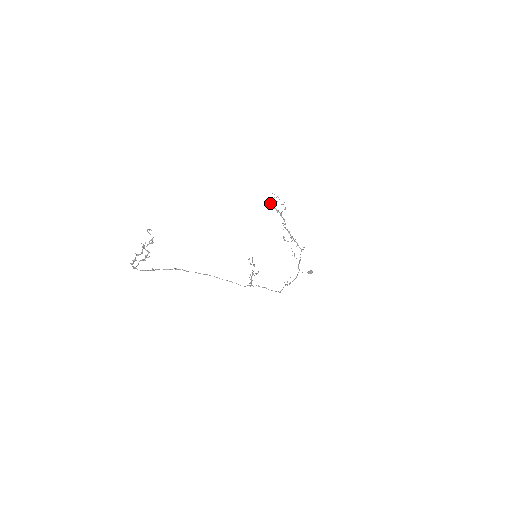
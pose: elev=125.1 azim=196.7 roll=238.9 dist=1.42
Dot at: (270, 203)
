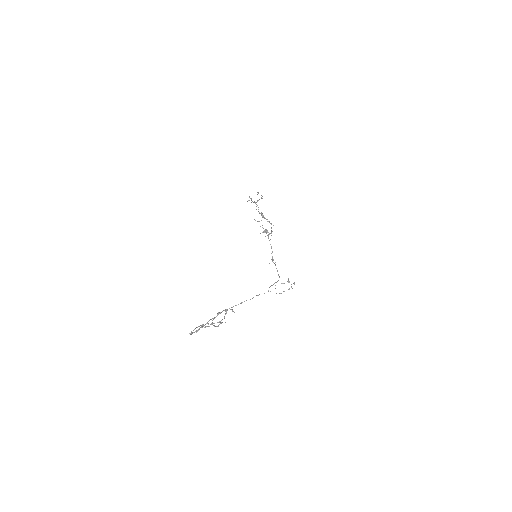
Dot at: occluded
